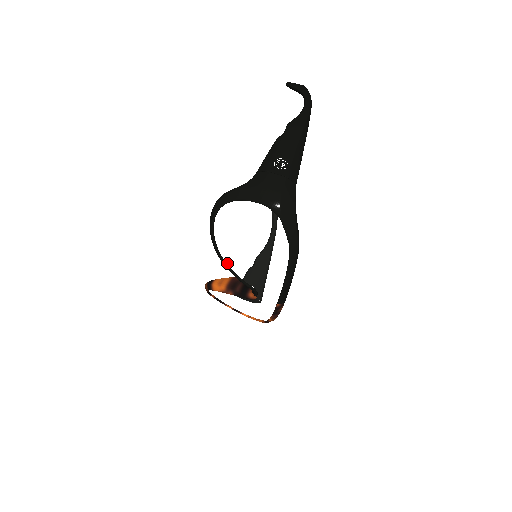
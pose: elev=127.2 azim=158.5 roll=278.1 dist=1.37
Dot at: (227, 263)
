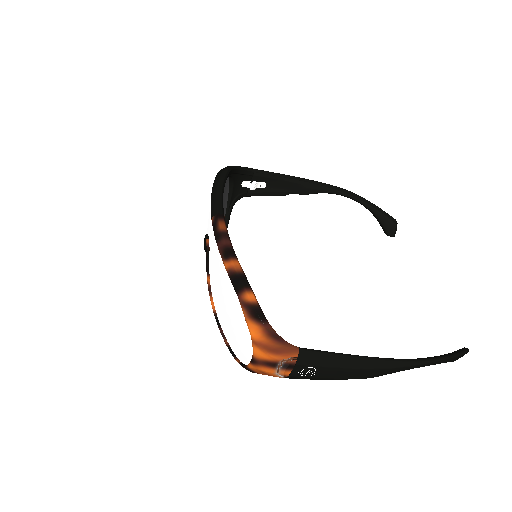
Dot at: occluded
